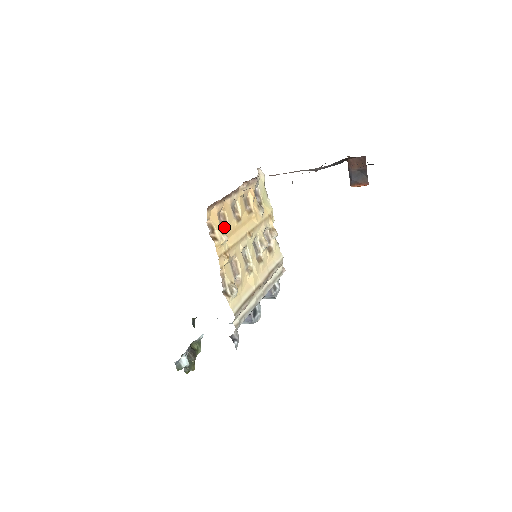
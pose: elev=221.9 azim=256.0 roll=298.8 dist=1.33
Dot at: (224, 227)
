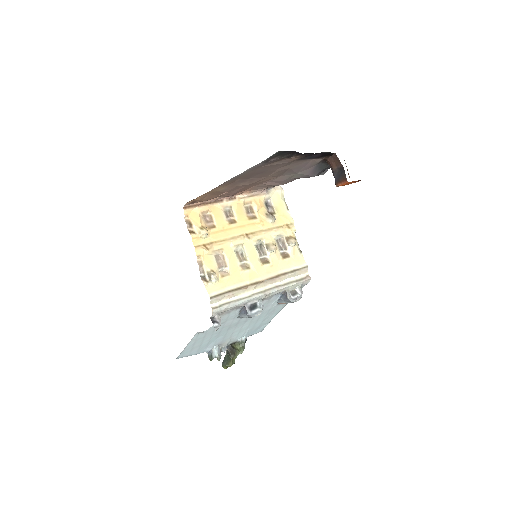
Dot at: (209, 225)
